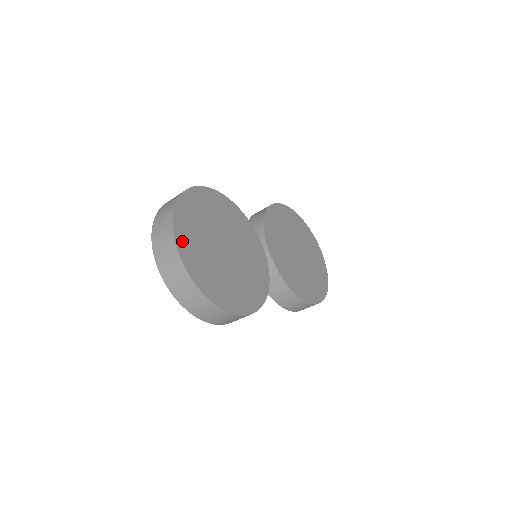
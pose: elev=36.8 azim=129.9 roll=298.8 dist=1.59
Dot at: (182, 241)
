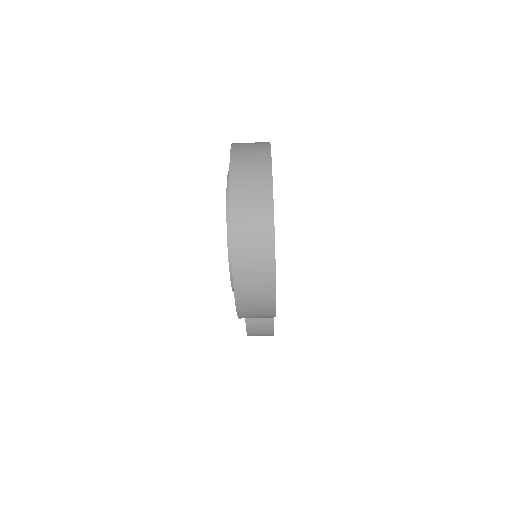
Dot at: occluded
